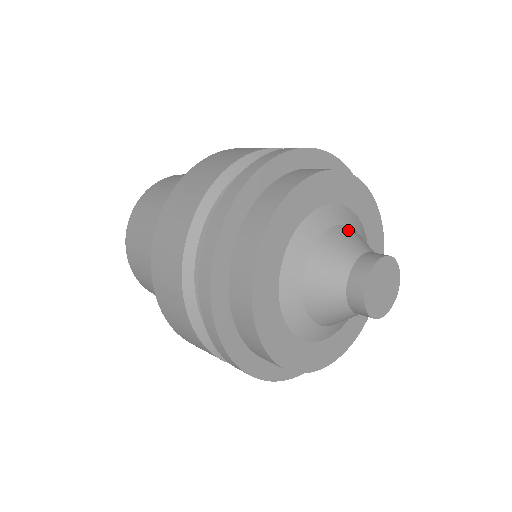
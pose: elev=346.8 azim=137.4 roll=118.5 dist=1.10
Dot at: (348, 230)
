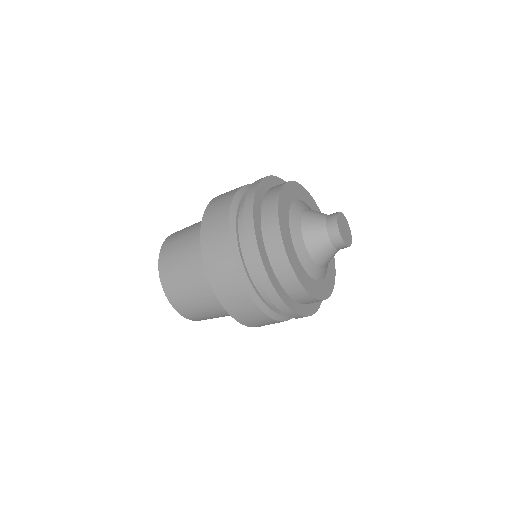
Dot at: occluded
